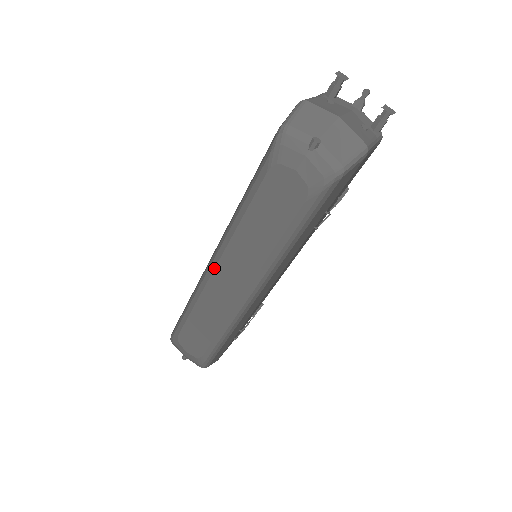
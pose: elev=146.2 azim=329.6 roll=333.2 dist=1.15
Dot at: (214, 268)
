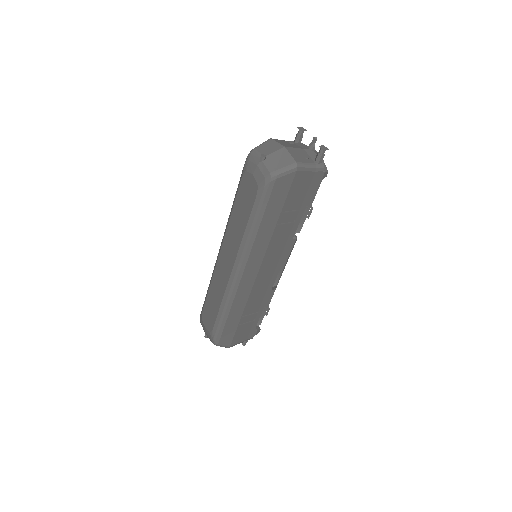
Dot at: (220, 252)
